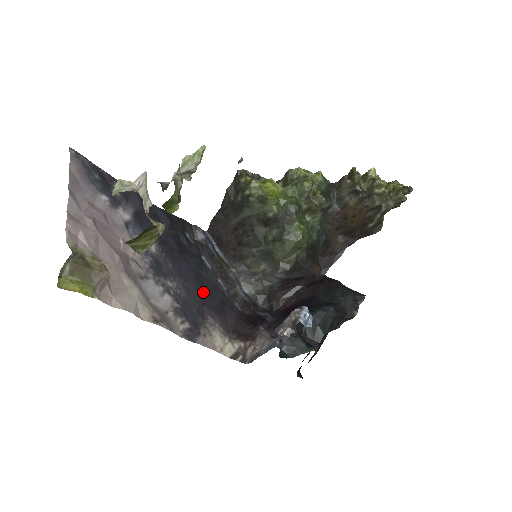
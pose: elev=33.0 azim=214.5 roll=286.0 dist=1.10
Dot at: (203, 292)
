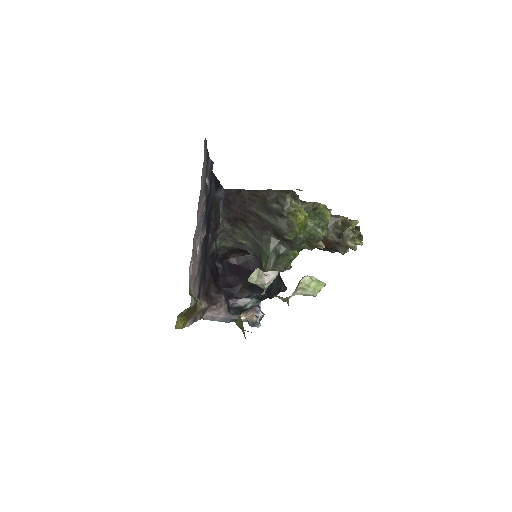
Dot at: (205, 262)
